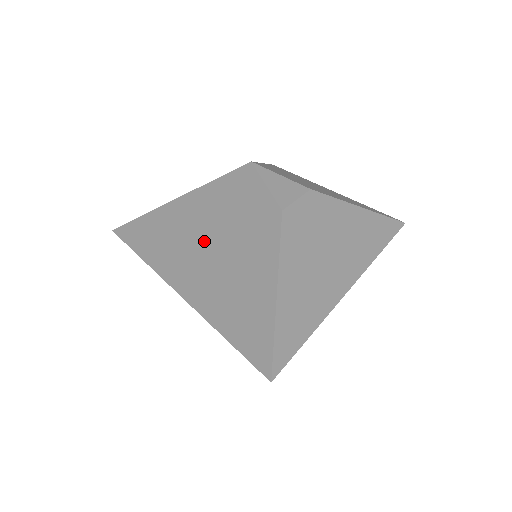
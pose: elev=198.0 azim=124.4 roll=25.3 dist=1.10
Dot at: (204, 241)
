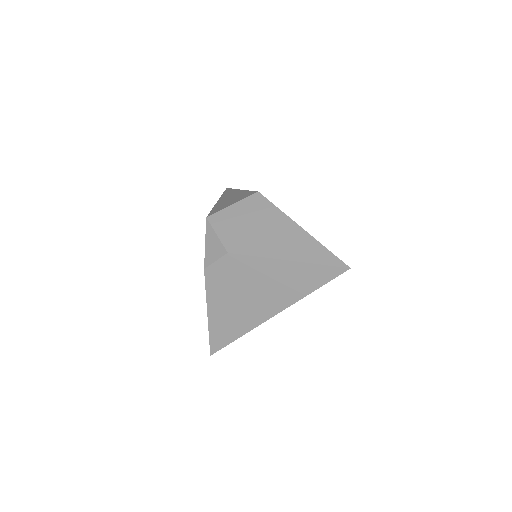
Dot at: occluded
